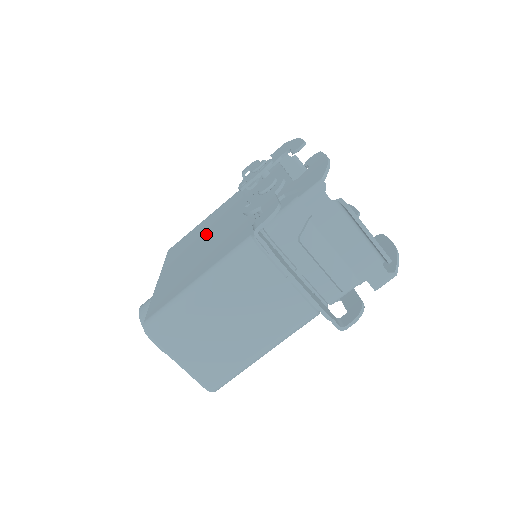
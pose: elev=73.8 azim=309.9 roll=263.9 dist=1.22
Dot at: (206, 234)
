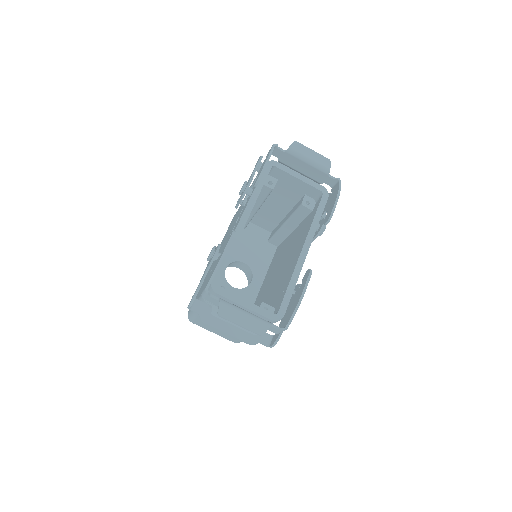
Dot at: (226, 237)
